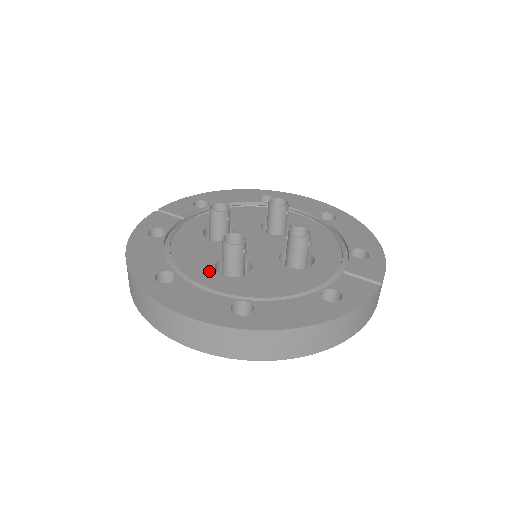
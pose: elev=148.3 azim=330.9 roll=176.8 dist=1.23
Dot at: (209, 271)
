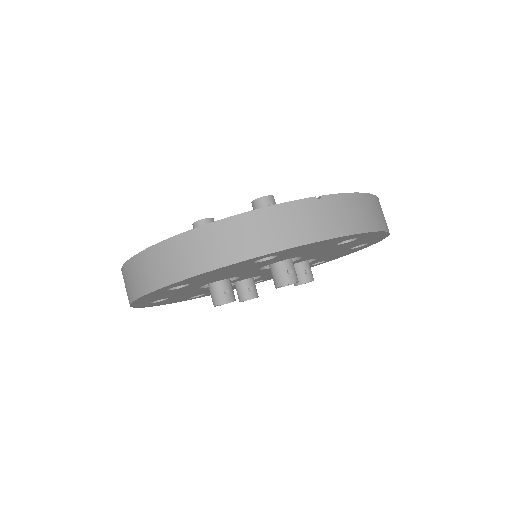
Dot at: occluded
